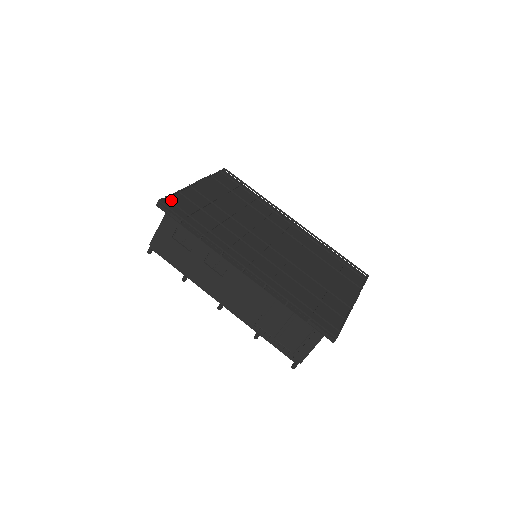
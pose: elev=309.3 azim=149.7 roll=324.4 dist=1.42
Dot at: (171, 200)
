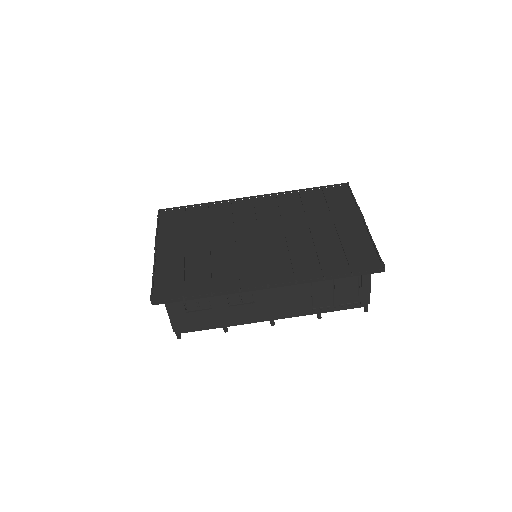
Dot at: (158, 289)
